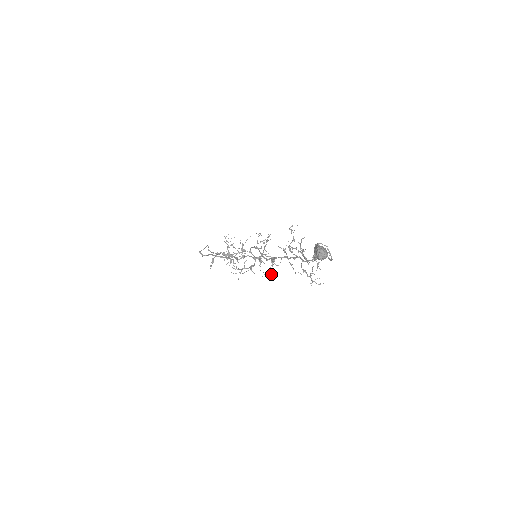
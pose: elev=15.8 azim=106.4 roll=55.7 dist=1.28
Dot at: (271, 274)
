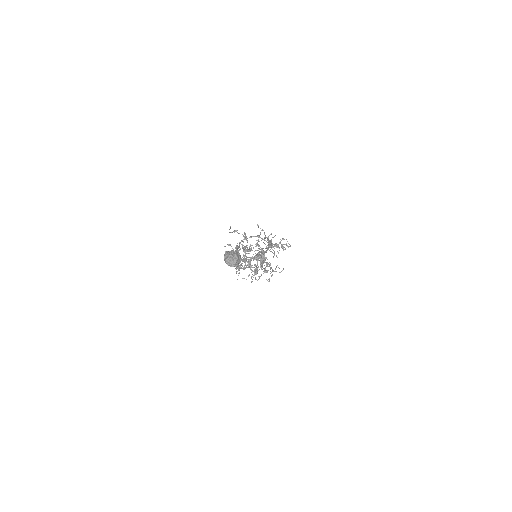
Dot at: (264, 272)
